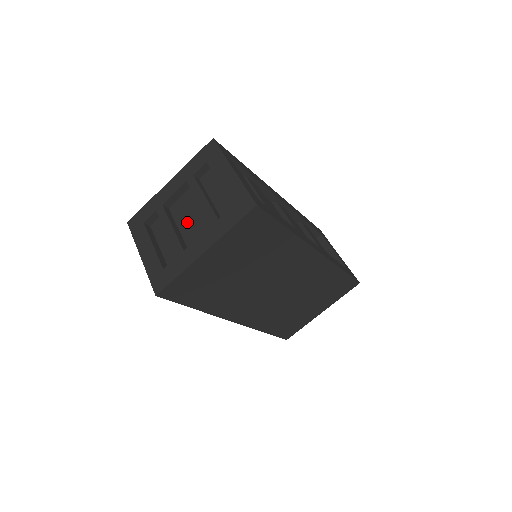
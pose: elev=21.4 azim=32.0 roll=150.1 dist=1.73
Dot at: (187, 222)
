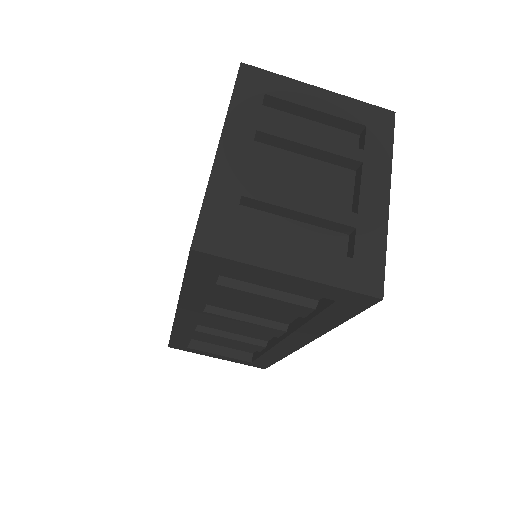
Dot at: (300, 188)
